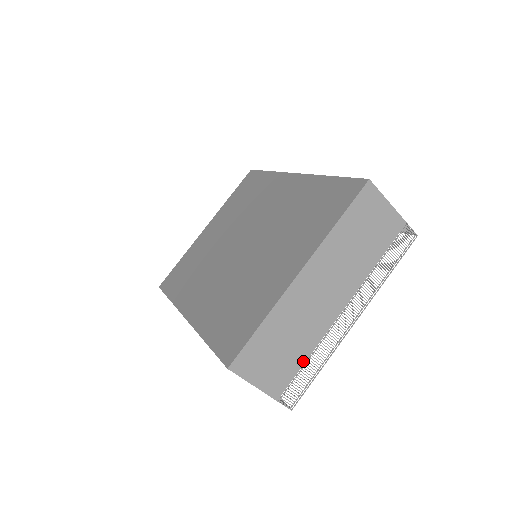
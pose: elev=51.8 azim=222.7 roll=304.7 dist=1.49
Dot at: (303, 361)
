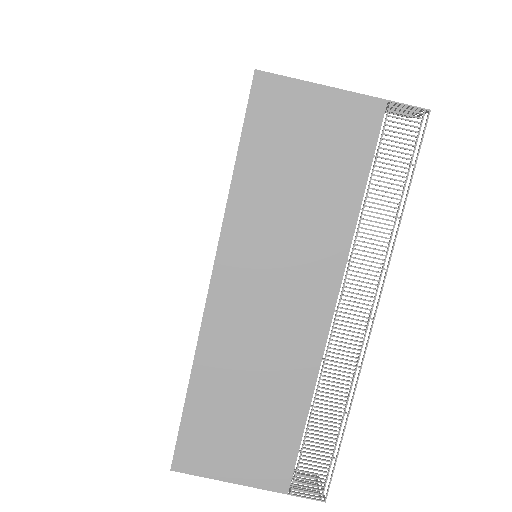
Dot at: (301, 419)
